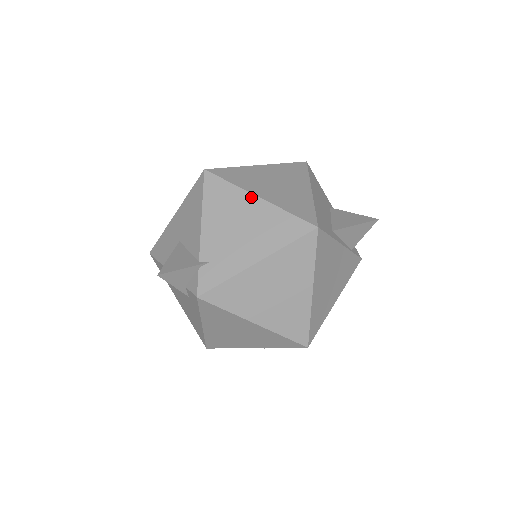
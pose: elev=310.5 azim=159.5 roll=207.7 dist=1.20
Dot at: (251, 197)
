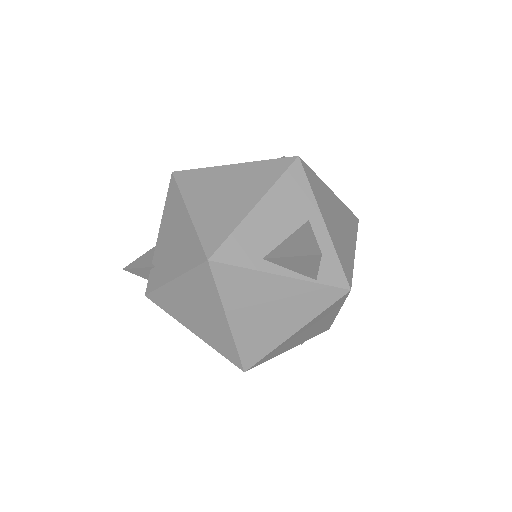
Dot at: (184, 210)
